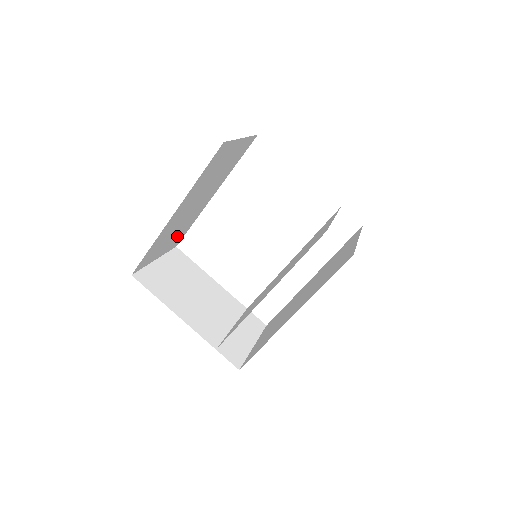
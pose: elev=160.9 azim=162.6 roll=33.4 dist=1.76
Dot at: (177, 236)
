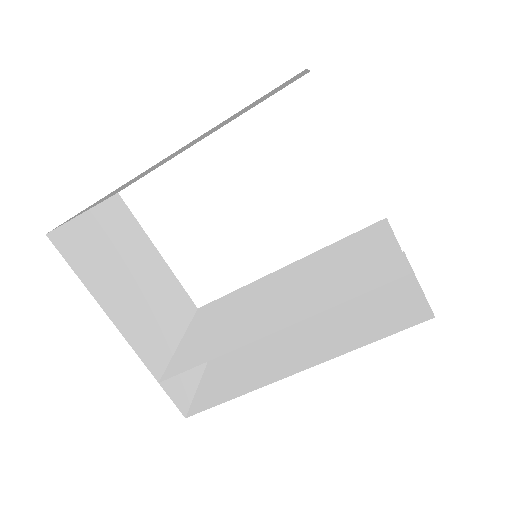
Dot at: occluded
